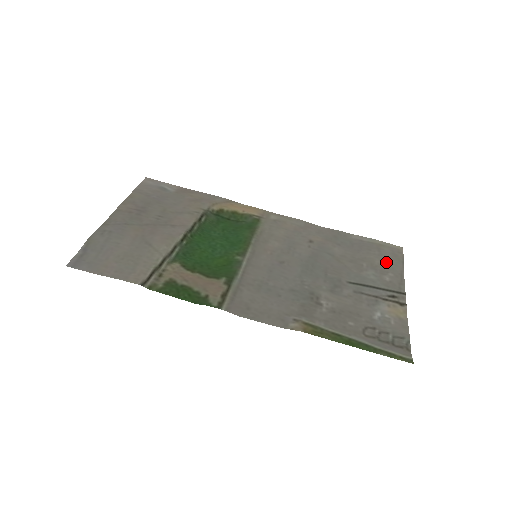
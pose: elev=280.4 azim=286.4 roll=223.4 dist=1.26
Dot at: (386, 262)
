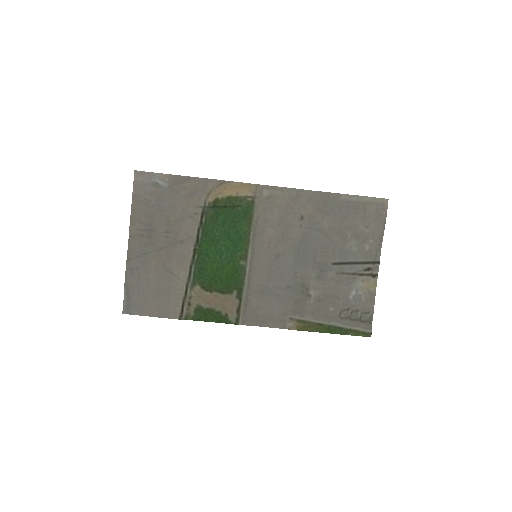
Dot at: (369, 227)
